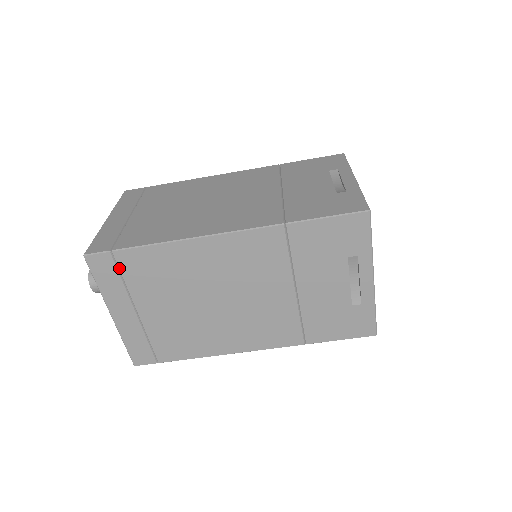
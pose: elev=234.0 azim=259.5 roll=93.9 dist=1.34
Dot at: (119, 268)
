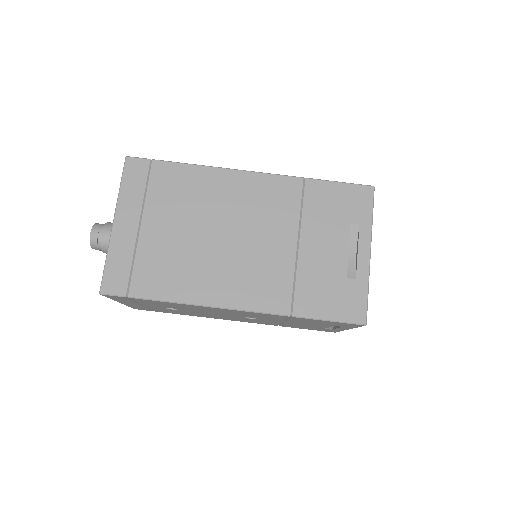
Dot at: (149, 176)
